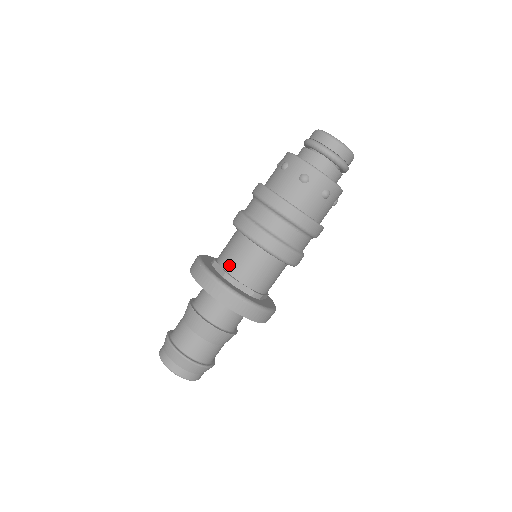
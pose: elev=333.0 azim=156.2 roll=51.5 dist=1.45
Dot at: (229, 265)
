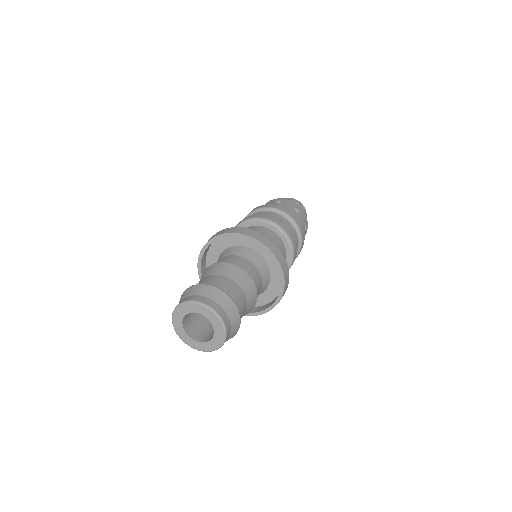
Dot at: occluded
